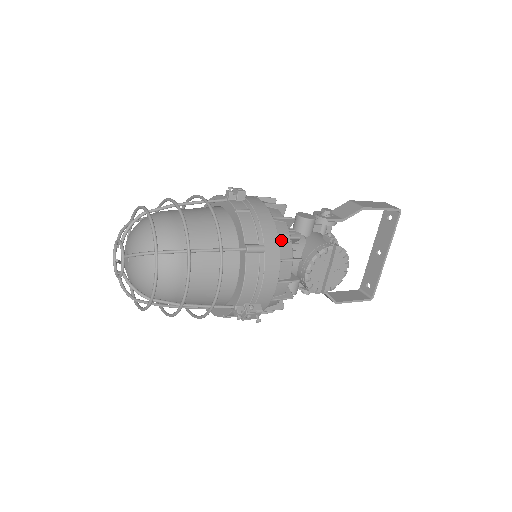
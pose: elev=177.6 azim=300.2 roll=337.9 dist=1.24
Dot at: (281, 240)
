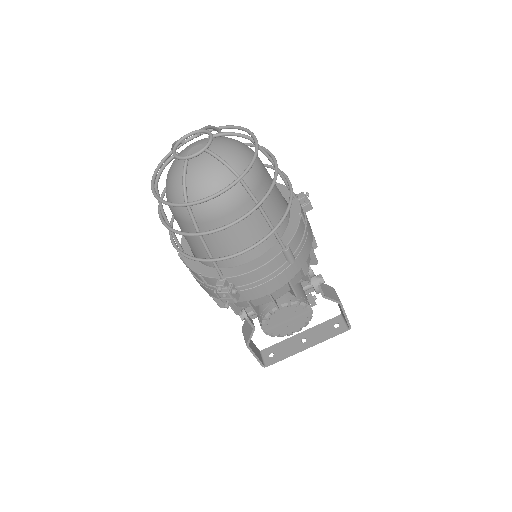
Dot at: (303, 268)
